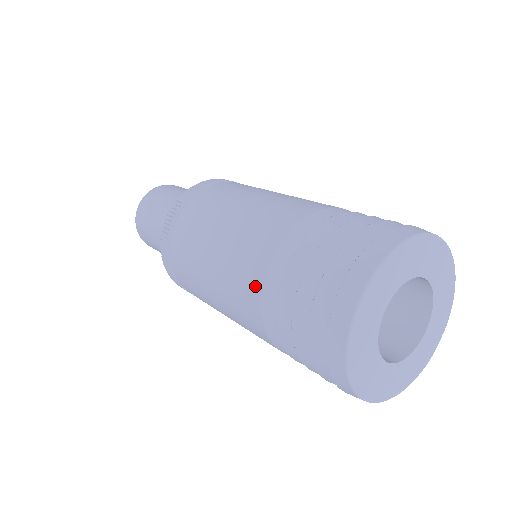
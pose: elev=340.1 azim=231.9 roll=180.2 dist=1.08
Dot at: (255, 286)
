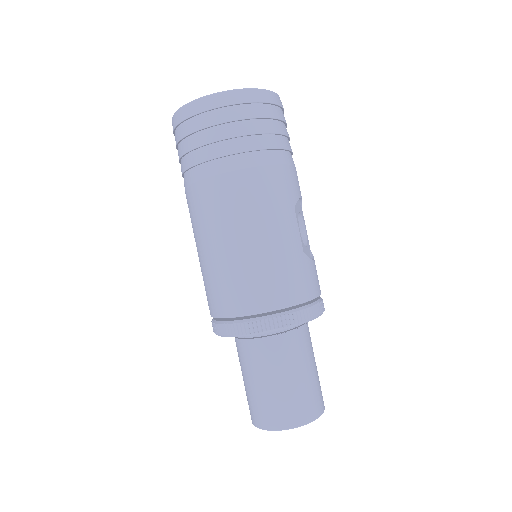
Dot at: occluded
